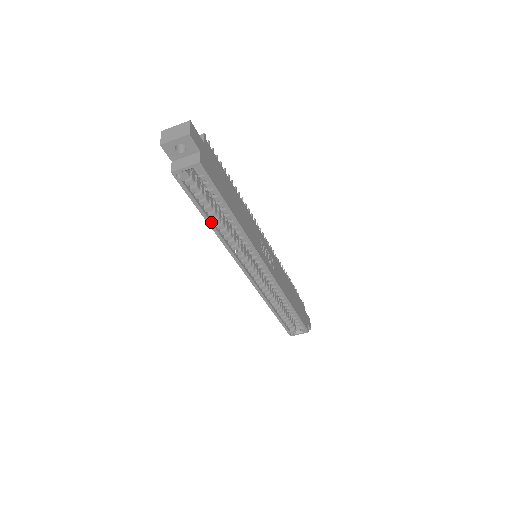
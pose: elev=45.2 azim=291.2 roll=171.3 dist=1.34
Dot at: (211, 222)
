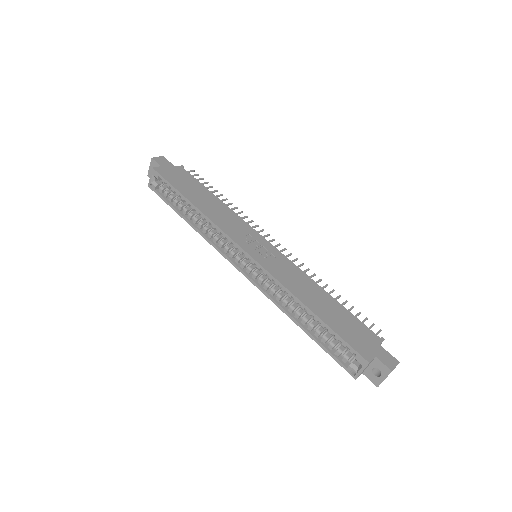
Dot at: (185, 217)
